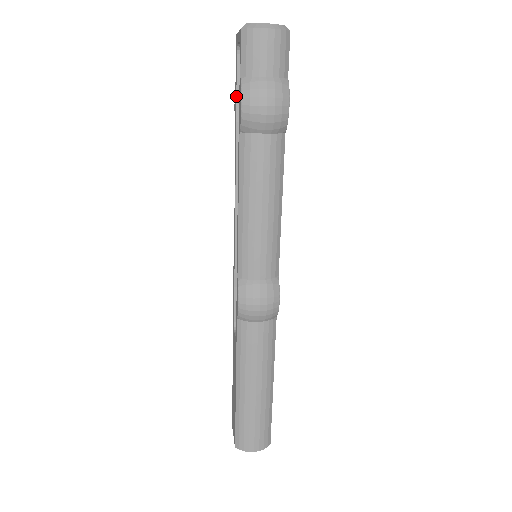
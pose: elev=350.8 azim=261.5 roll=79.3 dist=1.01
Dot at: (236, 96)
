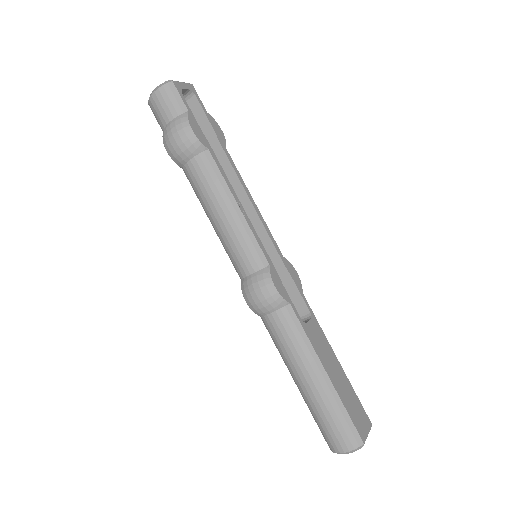
Dot at: occluded
